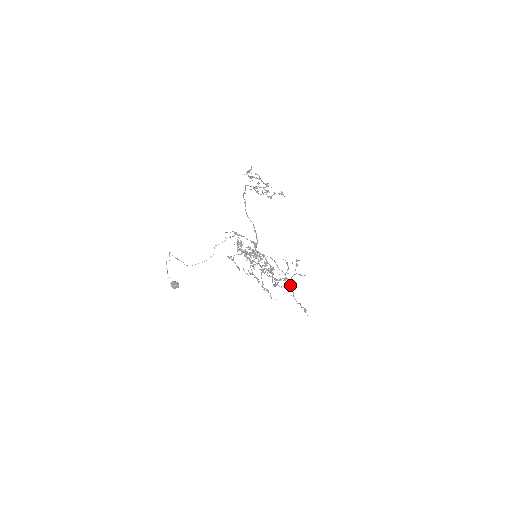
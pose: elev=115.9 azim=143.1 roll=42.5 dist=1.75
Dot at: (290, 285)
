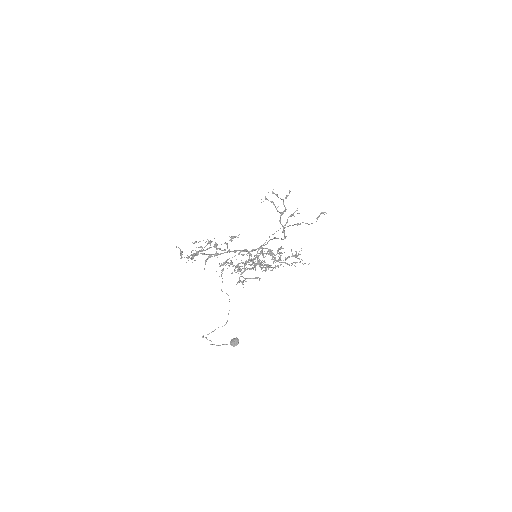
Dot at: (297, 225)
